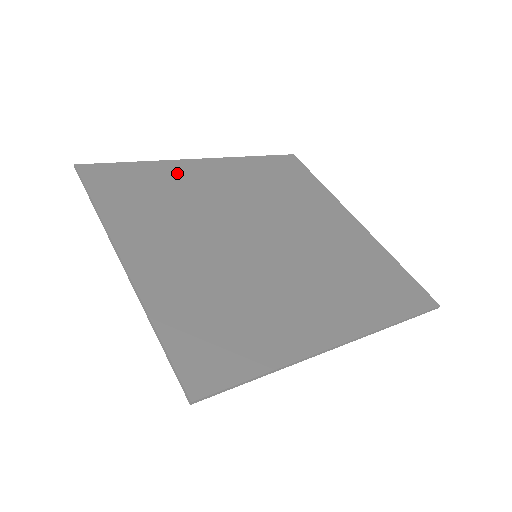
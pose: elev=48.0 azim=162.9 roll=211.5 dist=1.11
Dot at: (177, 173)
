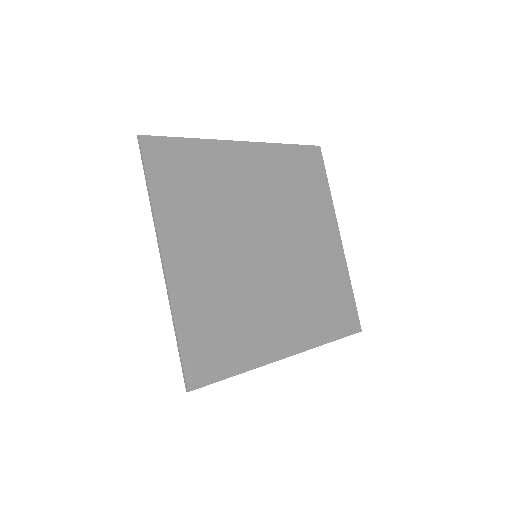
Dot at: (220, 159)
